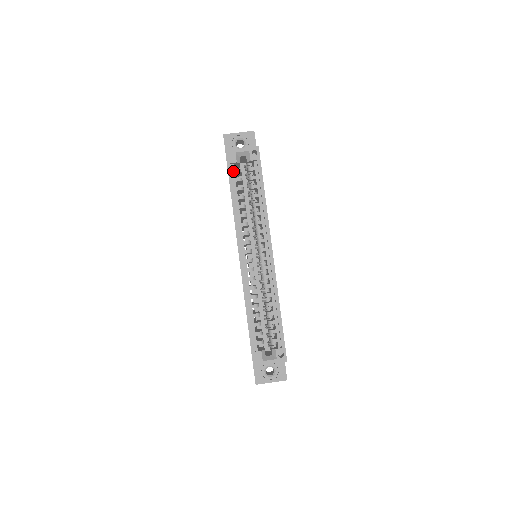
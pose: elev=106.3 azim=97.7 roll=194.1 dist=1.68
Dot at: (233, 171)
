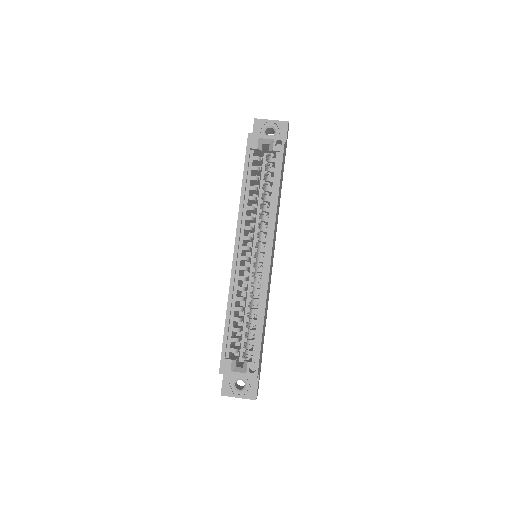
Dot at: (251, 158)
